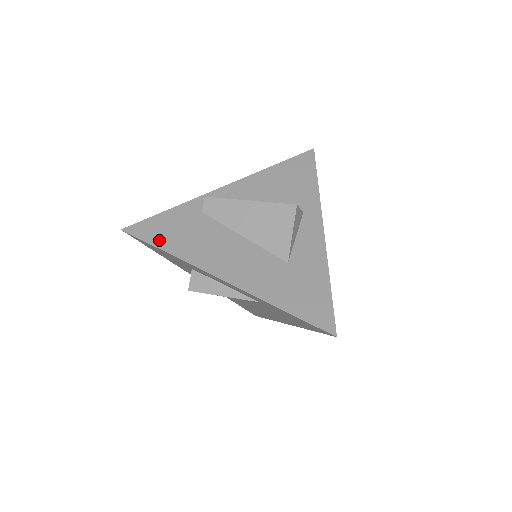
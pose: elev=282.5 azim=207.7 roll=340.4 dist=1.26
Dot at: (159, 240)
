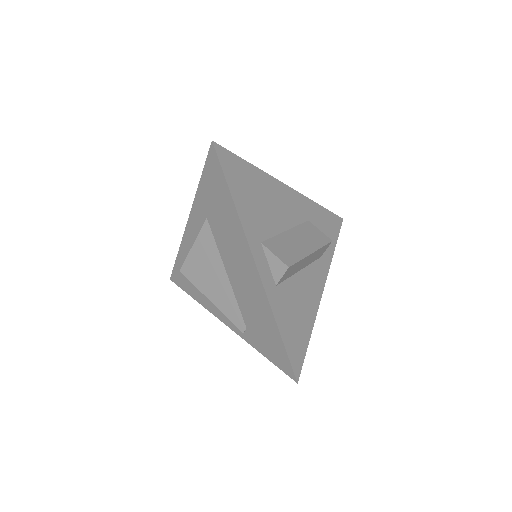
Dot at: occluded
